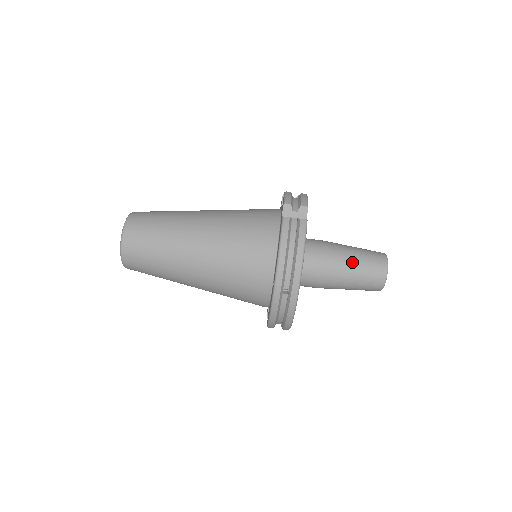
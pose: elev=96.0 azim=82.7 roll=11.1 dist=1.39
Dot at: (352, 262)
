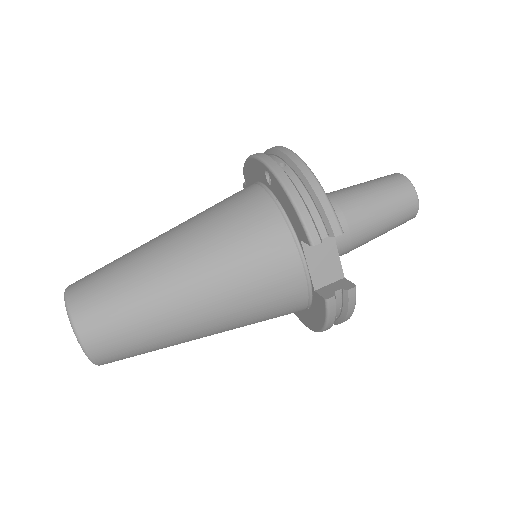
Dot at: (354, 185)
